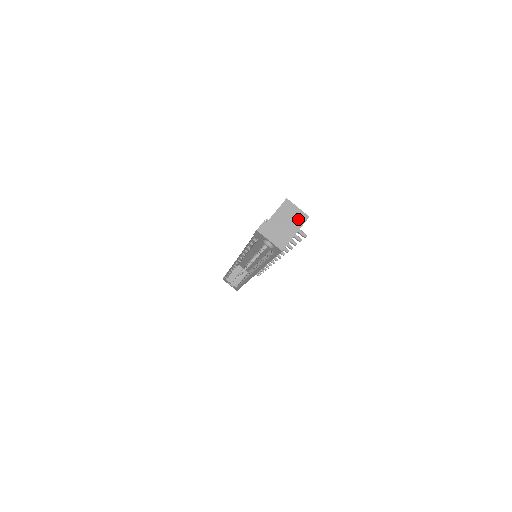
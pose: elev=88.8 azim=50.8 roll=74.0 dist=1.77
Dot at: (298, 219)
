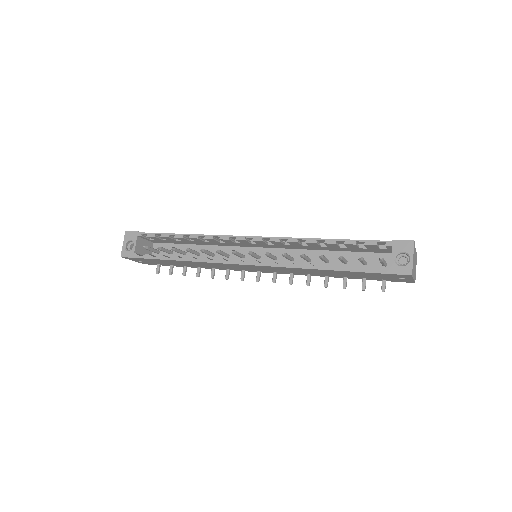
Dot at: (415, 274)
